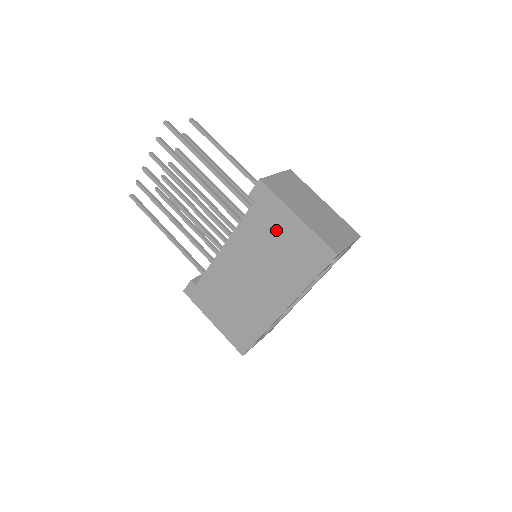
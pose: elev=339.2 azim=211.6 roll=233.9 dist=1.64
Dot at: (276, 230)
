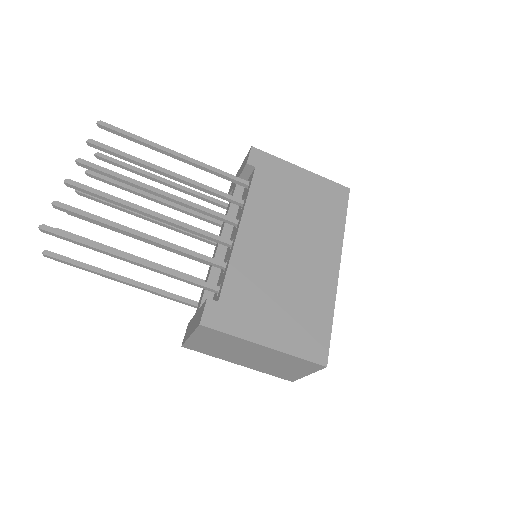
Dot at: (290, 187)
